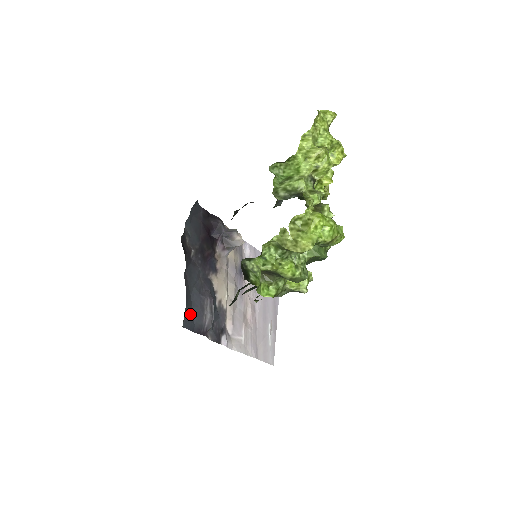
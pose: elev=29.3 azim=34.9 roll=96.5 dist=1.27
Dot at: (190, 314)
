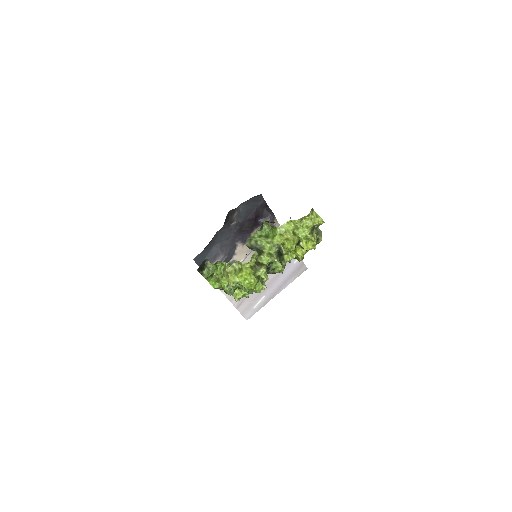
Dot at: (204, 256)
